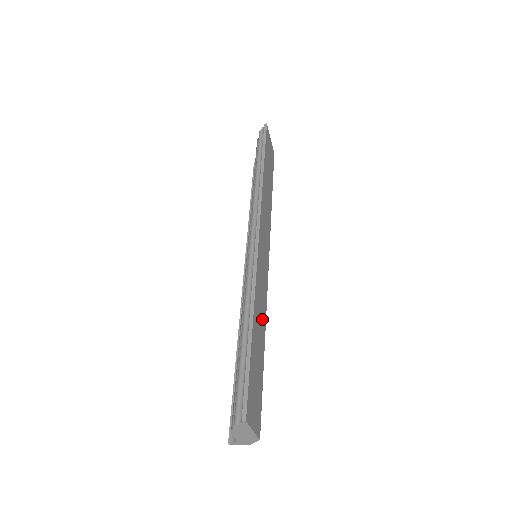
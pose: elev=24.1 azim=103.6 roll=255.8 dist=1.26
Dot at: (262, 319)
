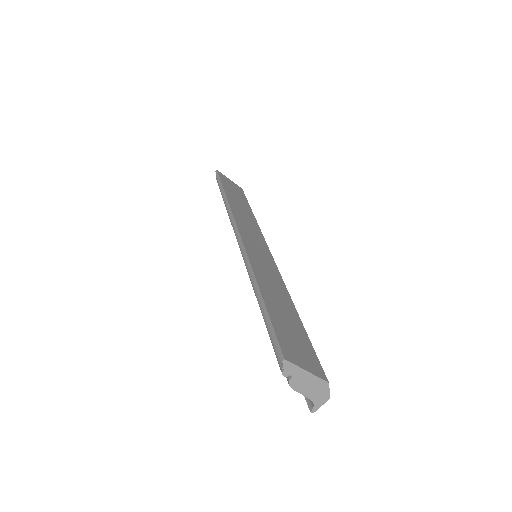
Dot at: (280, 291)
